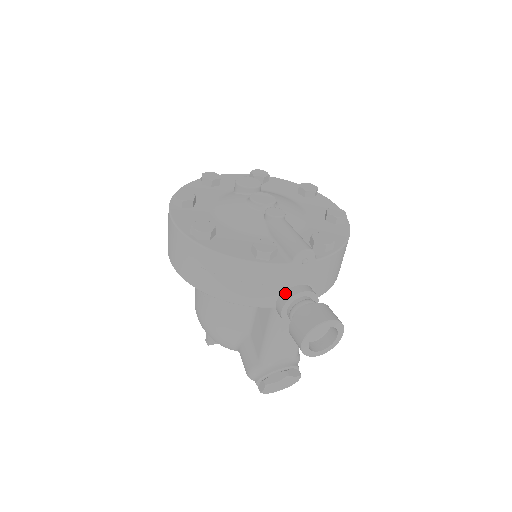
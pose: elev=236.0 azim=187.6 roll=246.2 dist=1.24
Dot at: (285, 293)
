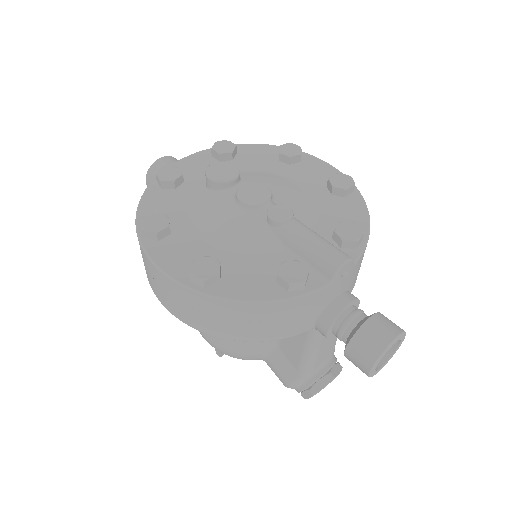
Dot at: (326, 312)
